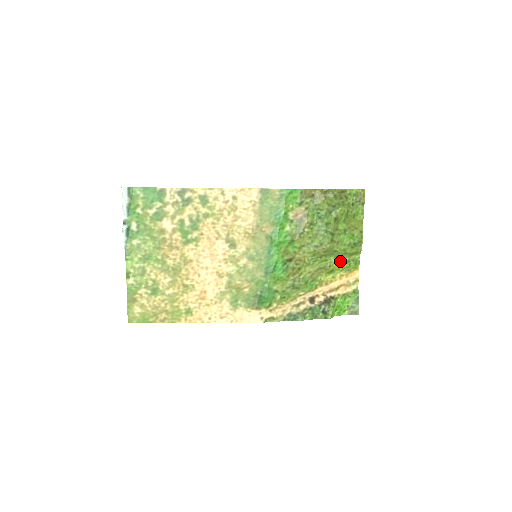
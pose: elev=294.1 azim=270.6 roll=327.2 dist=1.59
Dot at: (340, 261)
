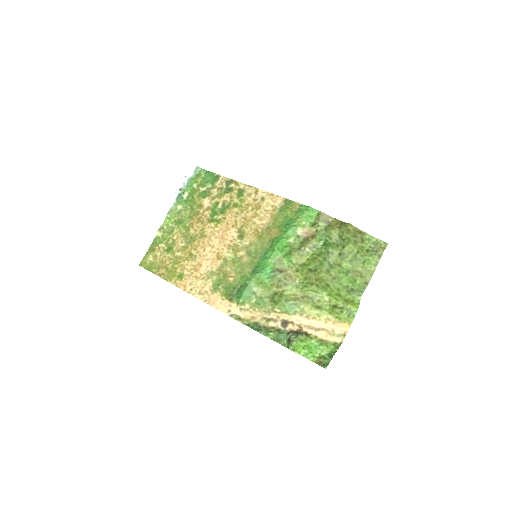
Dot at: (333, 303)
